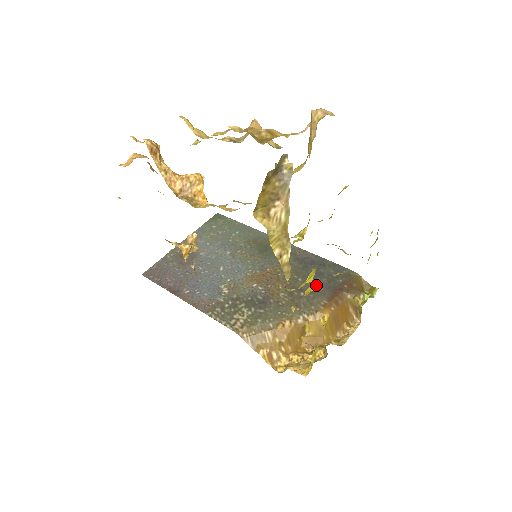
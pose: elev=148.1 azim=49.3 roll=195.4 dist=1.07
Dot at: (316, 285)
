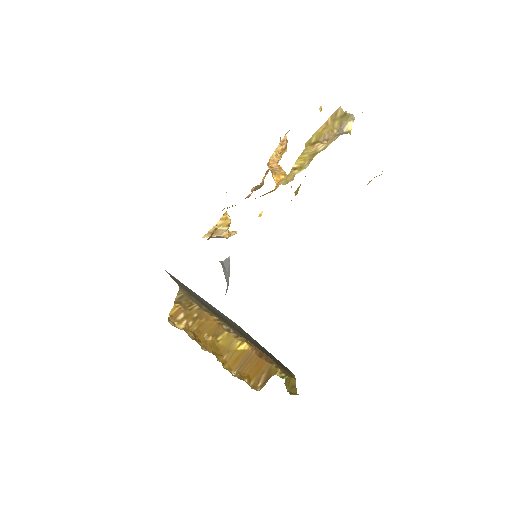
Dot at: occluded
